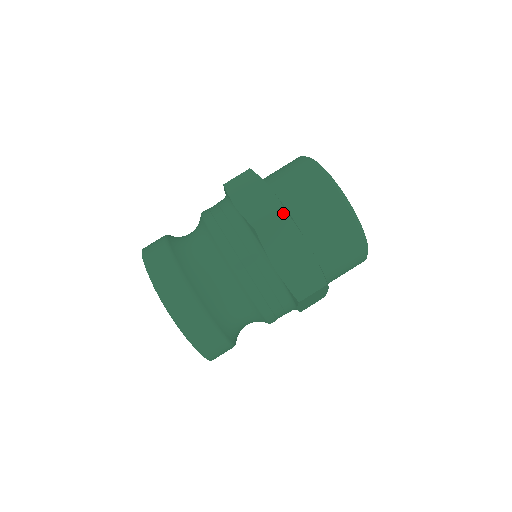
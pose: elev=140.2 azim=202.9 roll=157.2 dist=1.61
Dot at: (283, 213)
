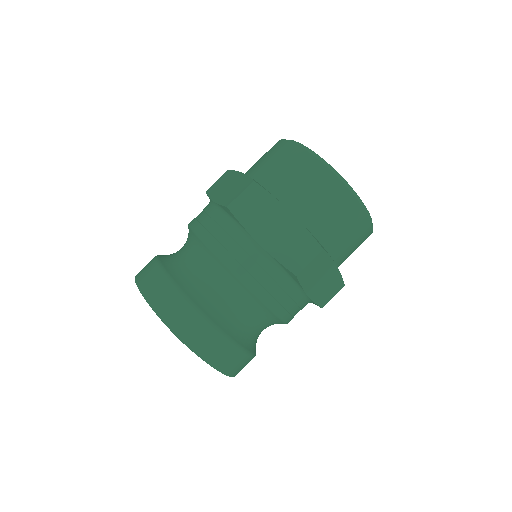
Dot at: (253, 184)
